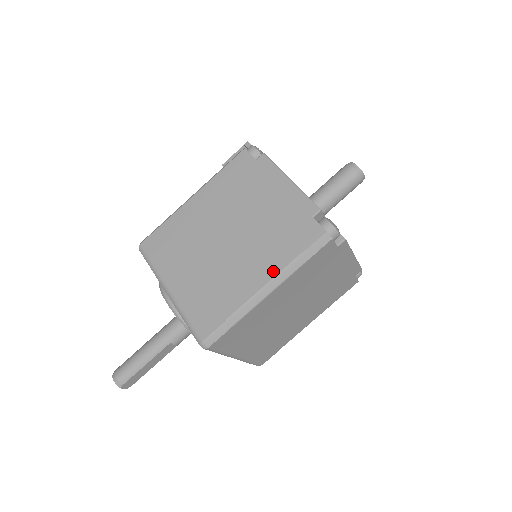
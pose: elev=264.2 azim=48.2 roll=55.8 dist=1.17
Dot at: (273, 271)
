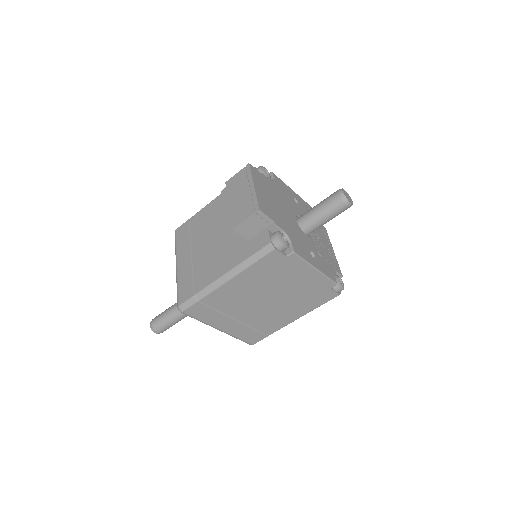
Dot at: (301, 315)
